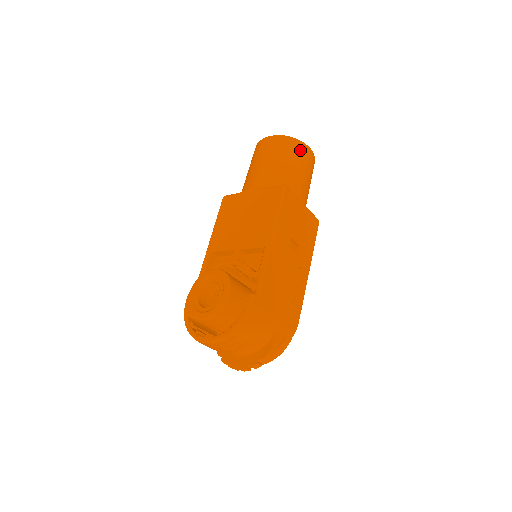
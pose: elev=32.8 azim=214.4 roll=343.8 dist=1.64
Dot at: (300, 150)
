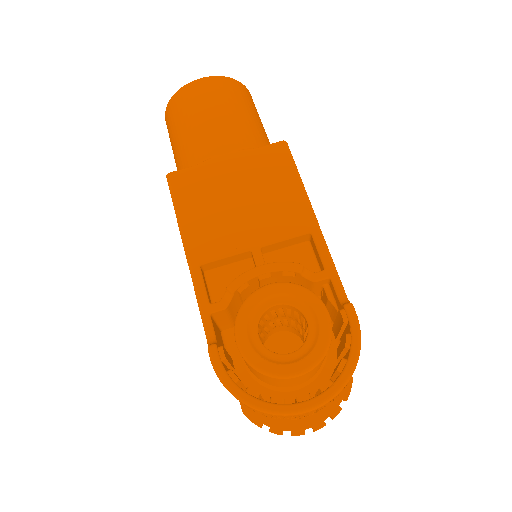
Dot at: (250, 98)
